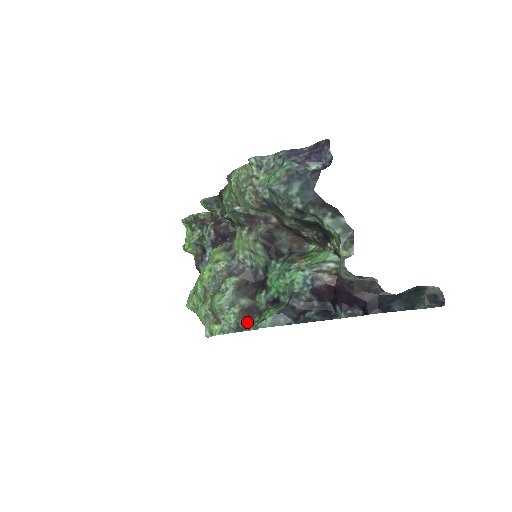
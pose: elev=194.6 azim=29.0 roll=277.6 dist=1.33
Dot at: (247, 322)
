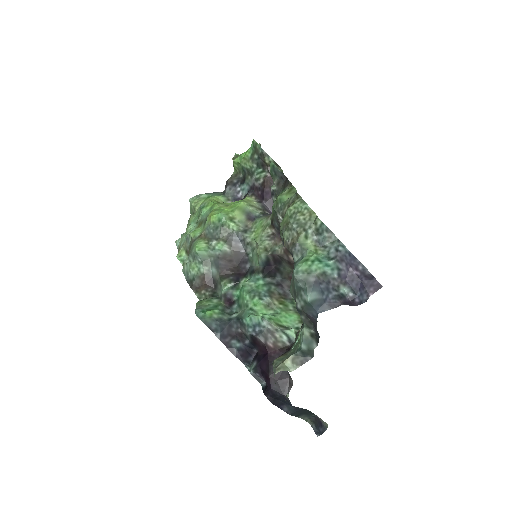
Dot at: (200, 286)
